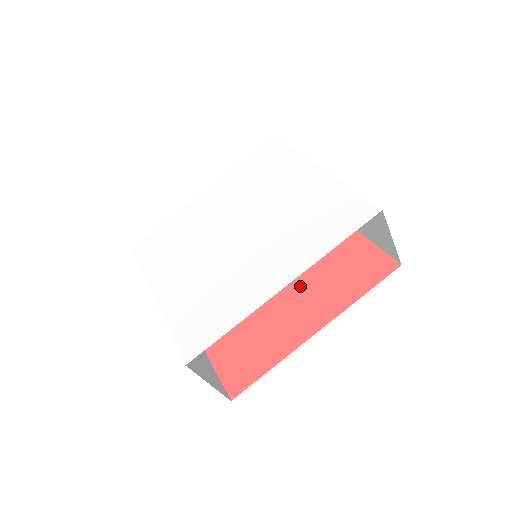
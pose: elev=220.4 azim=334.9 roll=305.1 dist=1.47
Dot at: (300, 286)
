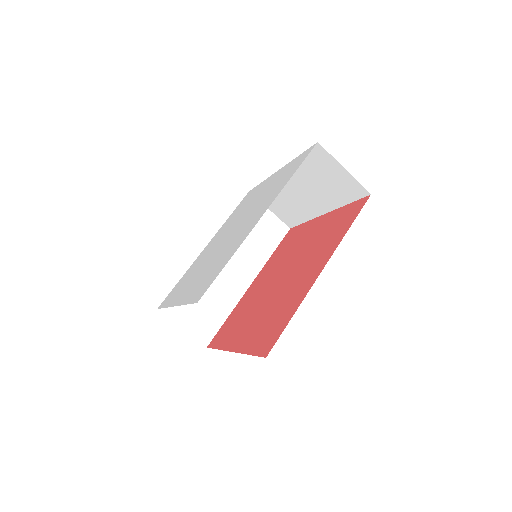
Dot at: (303, 263)
